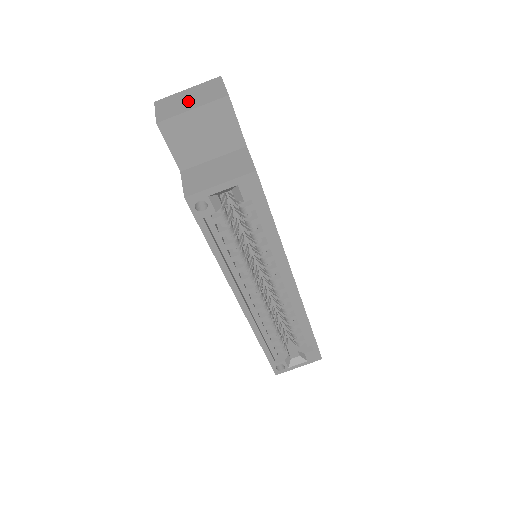
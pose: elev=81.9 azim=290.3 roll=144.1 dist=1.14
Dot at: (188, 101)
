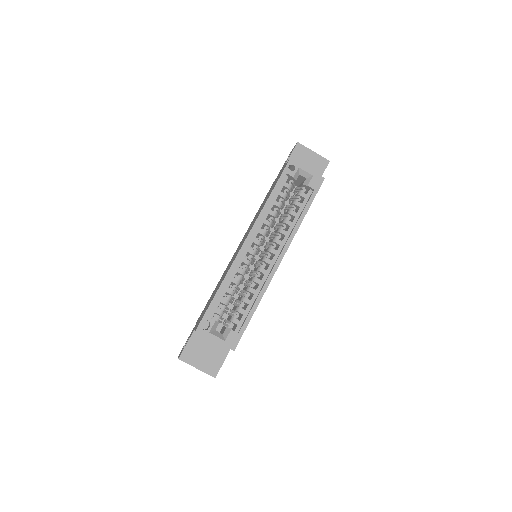
Dot at: occluded
